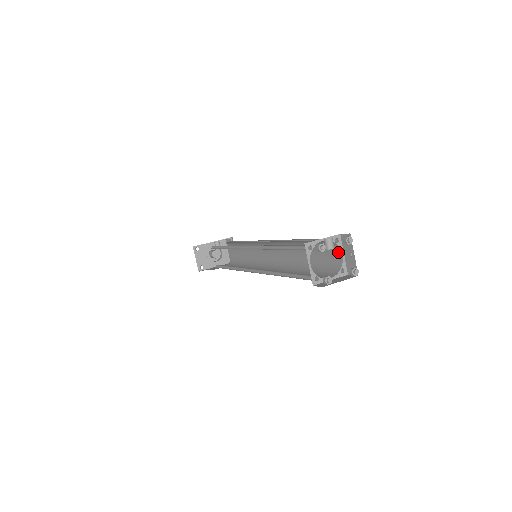
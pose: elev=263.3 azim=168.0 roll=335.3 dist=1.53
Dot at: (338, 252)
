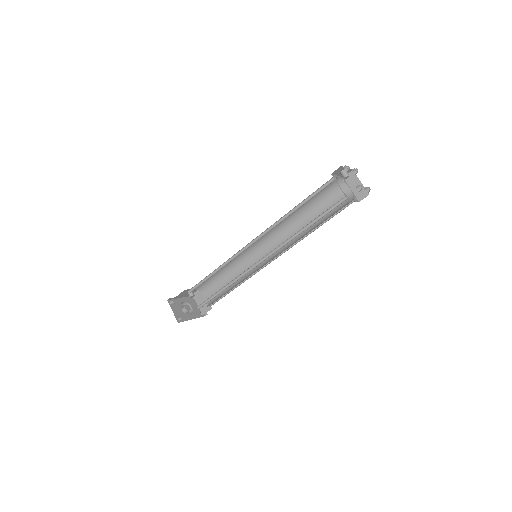
Dot at: (346, 190)
